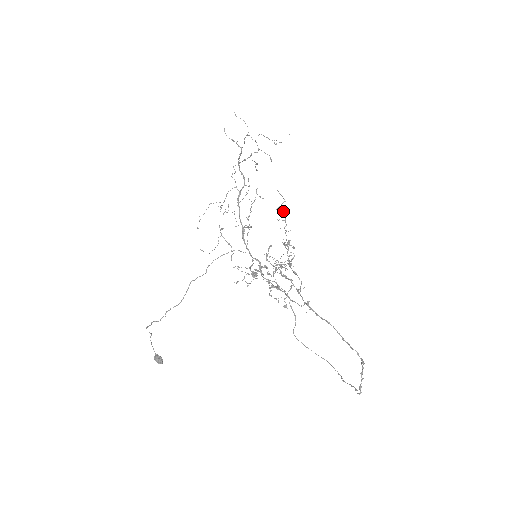
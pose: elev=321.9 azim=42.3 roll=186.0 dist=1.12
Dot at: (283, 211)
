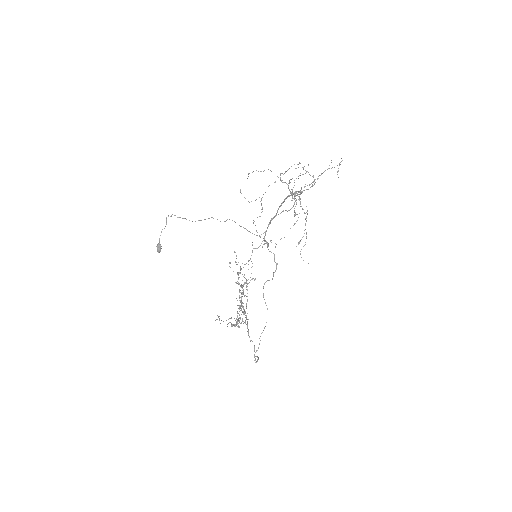
Dot at: (237, 322)
